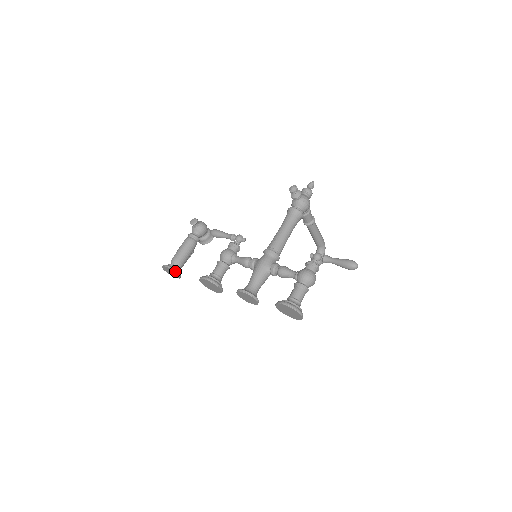
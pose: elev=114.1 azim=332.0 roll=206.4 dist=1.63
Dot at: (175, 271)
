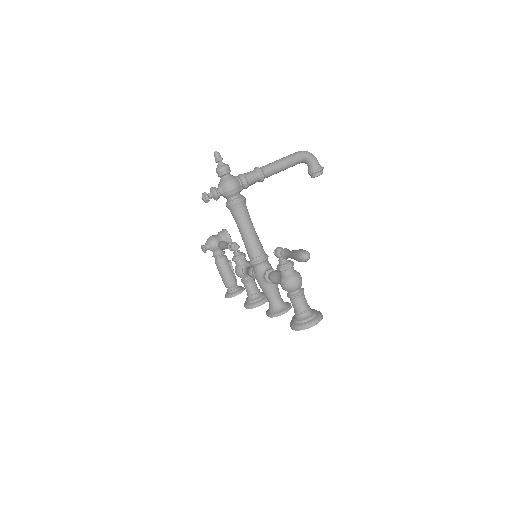
Dot at: (234, 296)
